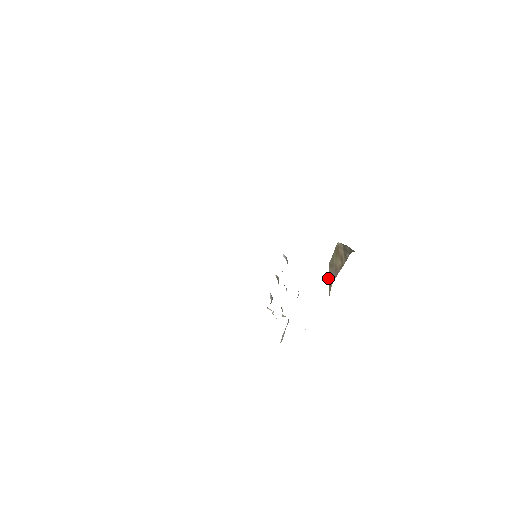
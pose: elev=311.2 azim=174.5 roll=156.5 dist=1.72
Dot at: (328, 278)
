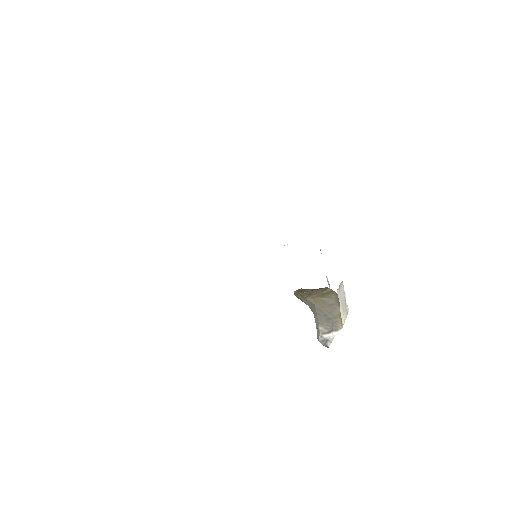
Dot at: (318, 298)
